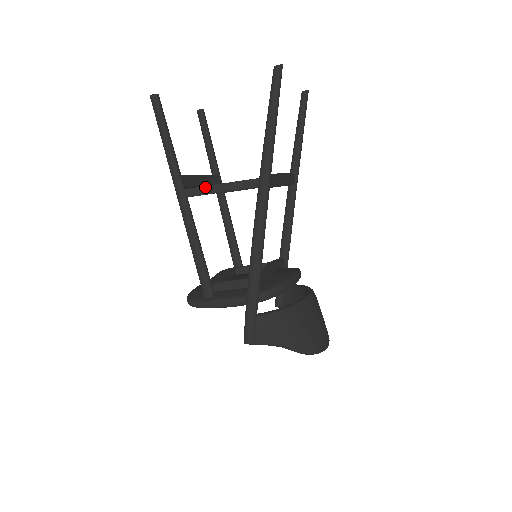
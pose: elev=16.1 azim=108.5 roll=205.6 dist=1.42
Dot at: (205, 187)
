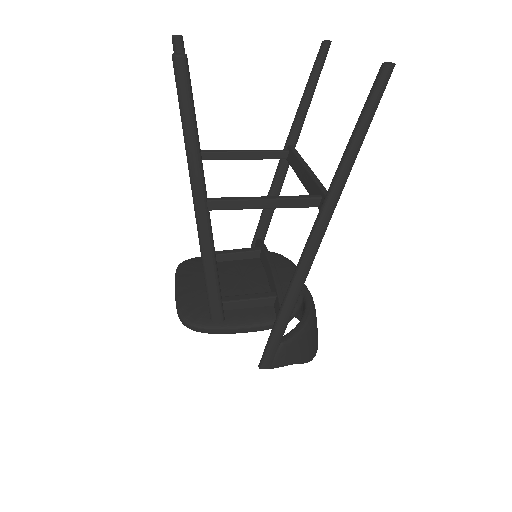
Dot at: (240, 201)
